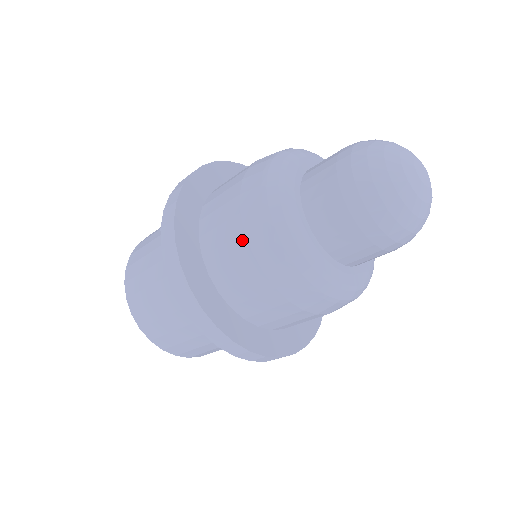
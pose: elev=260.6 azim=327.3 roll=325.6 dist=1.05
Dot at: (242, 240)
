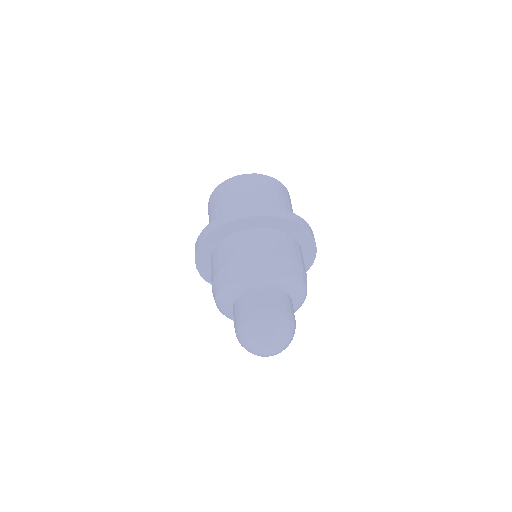
Dot at: occluded
